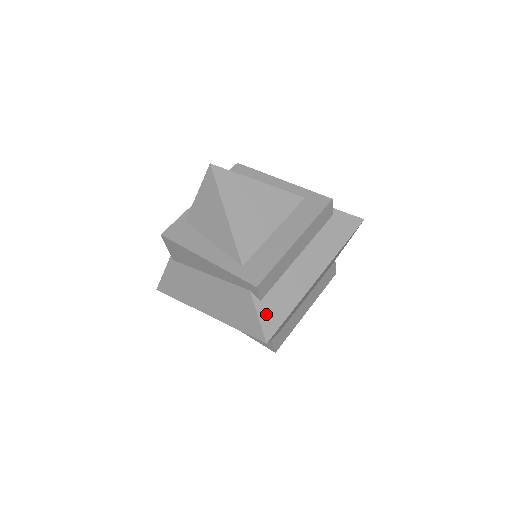
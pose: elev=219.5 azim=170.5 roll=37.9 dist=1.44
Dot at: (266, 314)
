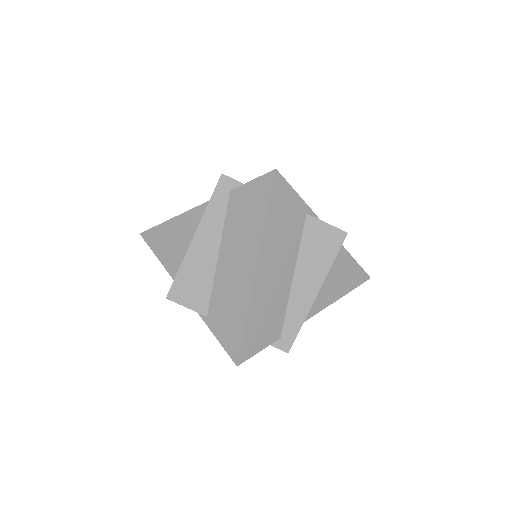
Dot at: occluded
